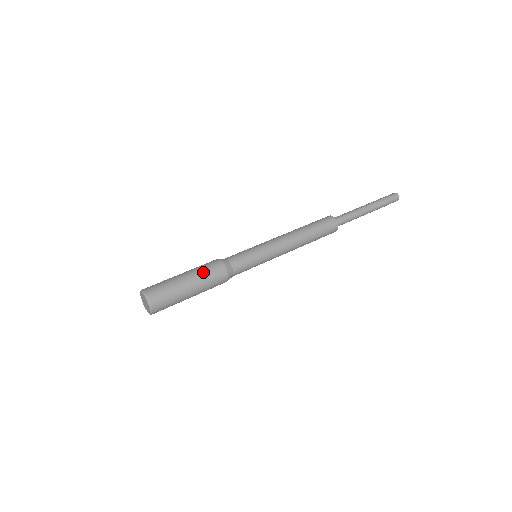
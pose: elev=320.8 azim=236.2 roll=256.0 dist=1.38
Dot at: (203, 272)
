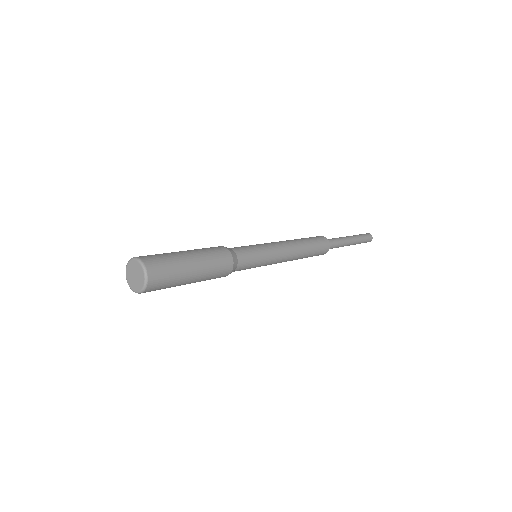
Dot at: (209, 255)
